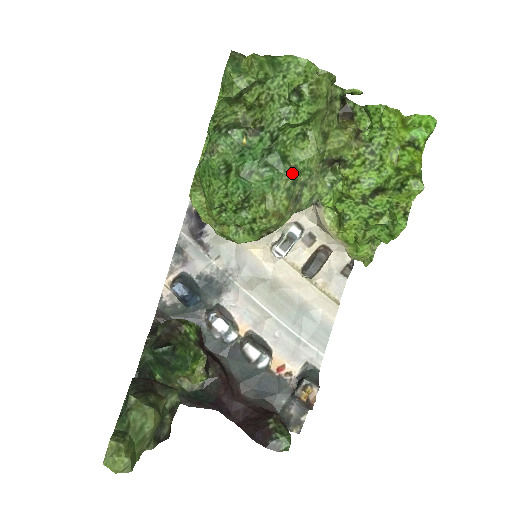
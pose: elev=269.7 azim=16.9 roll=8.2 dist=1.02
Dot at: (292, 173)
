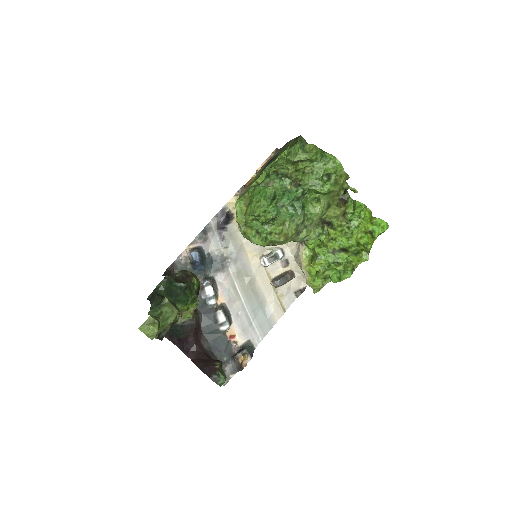
Dot at: (304, 217)
